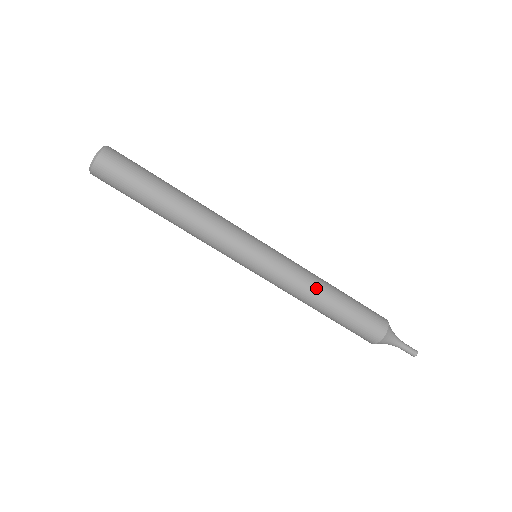
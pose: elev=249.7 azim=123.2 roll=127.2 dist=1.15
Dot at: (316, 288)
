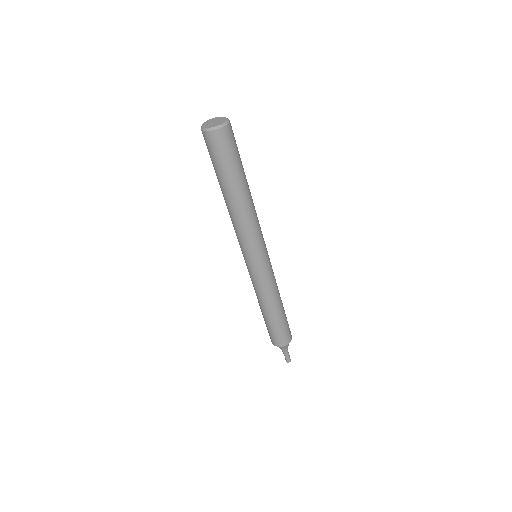
Dot at: (272, 301)
